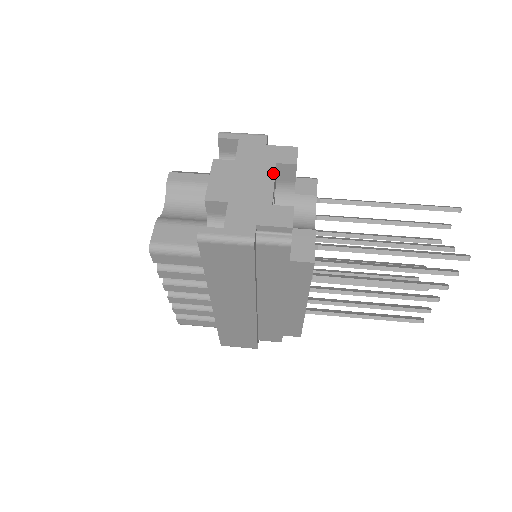
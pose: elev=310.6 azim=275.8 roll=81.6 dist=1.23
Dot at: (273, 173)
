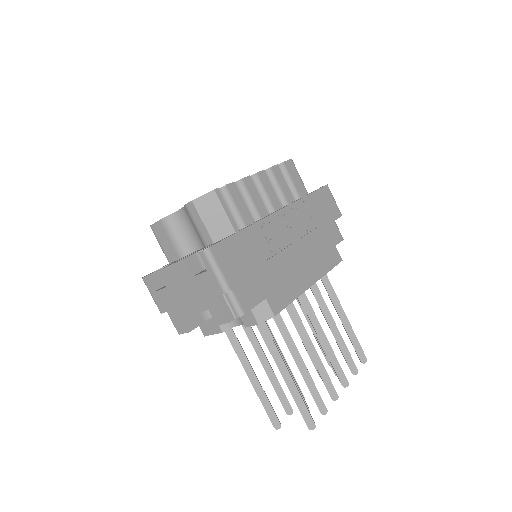
Dot at: (200, 310)
